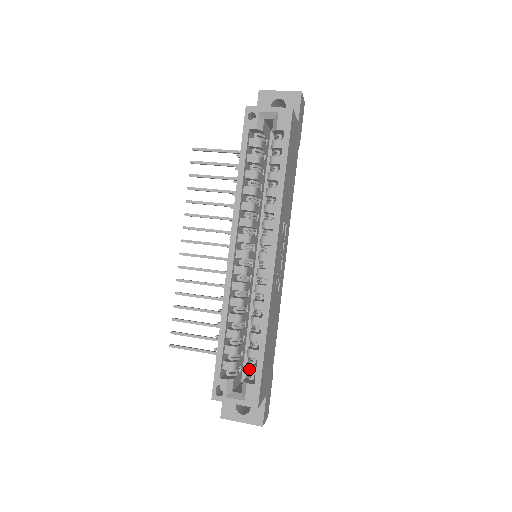
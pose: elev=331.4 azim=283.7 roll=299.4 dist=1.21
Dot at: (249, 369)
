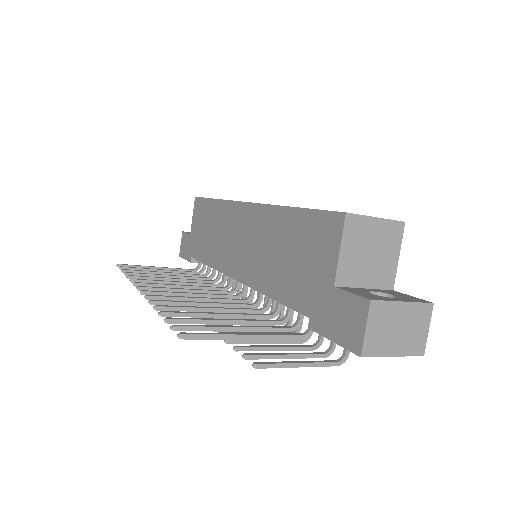
Dot at: occluded
